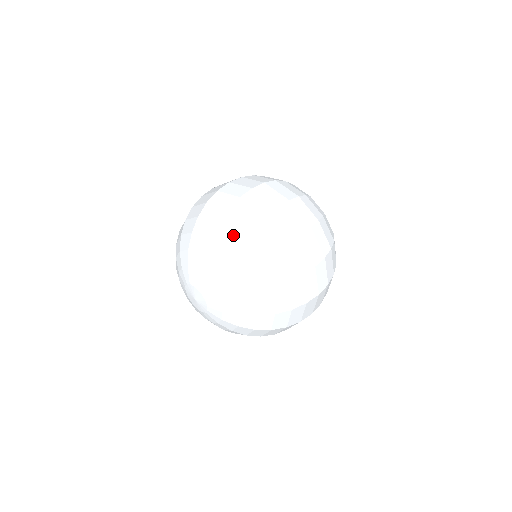
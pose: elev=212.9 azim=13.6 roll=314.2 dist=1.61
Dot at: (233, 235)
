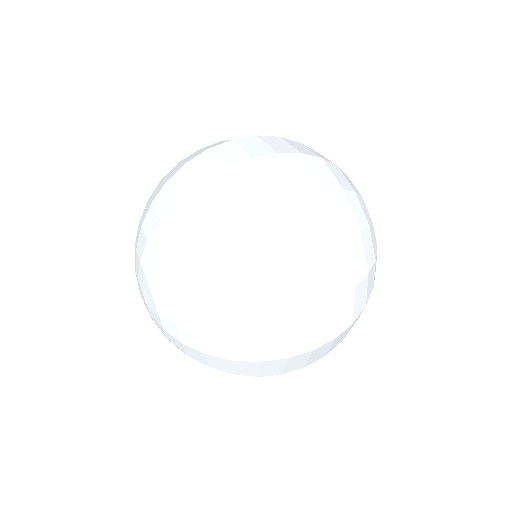
Dot at: (224, 318)
